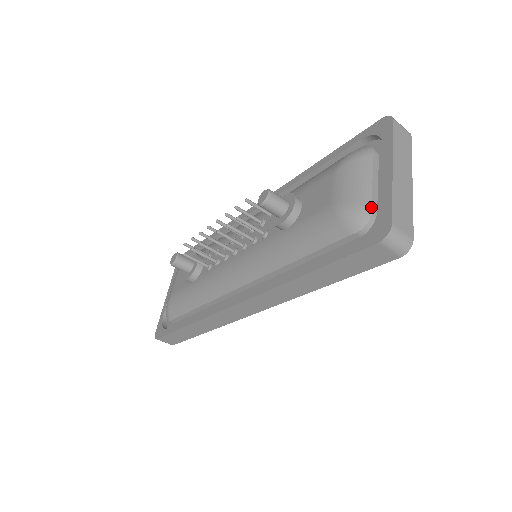
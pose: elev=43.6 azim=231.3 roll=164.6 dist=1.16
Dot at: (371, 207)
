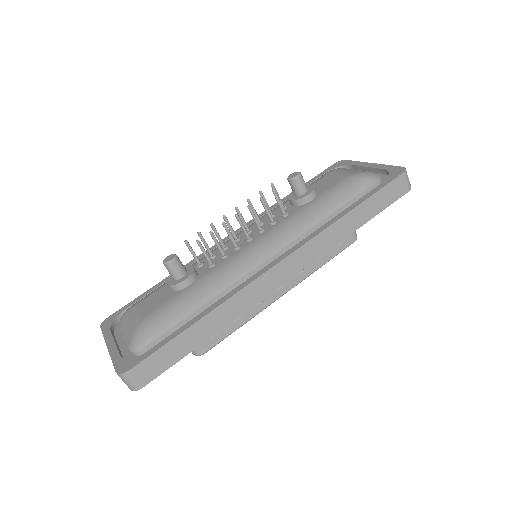
Dot at: (376, 173)
